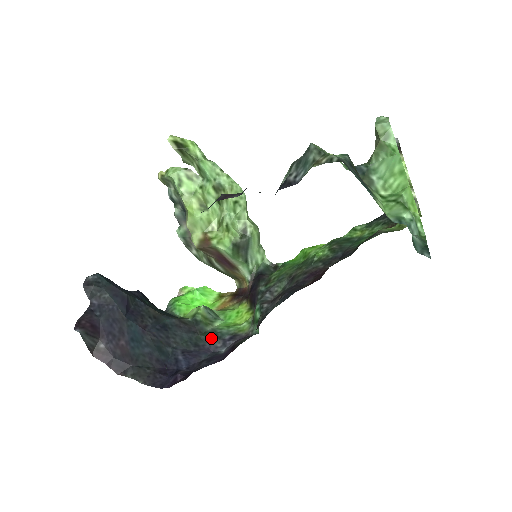
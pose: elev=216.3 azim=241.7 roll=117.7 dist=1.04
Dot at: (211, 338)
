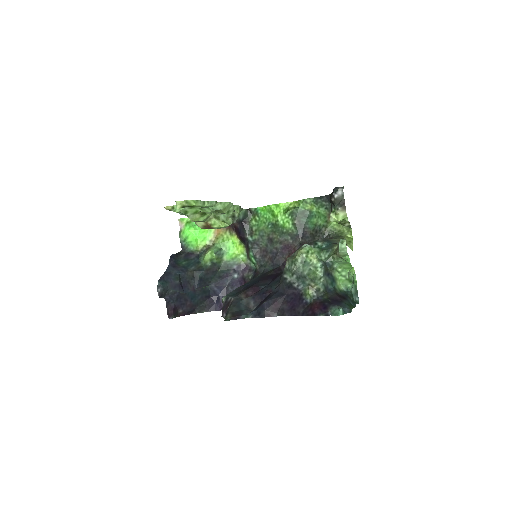
Dot at: (226, 270)
